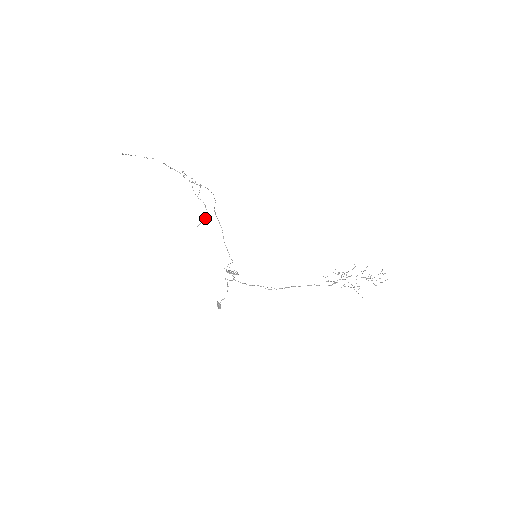
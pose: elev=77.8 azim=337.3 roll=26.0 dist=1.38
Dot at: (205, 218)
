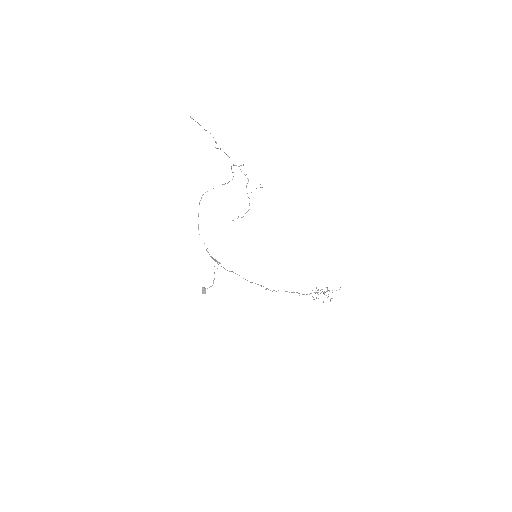
Dot at: occluded
